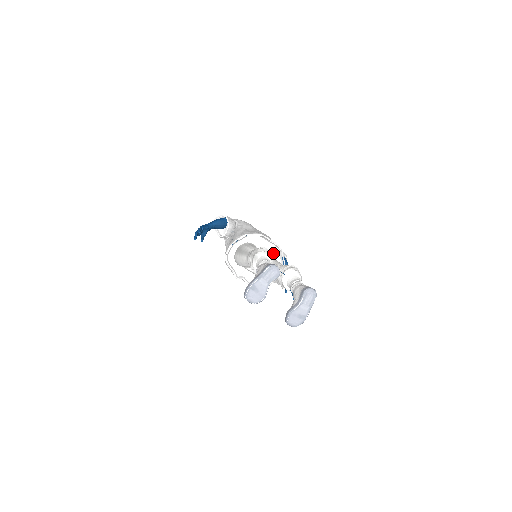
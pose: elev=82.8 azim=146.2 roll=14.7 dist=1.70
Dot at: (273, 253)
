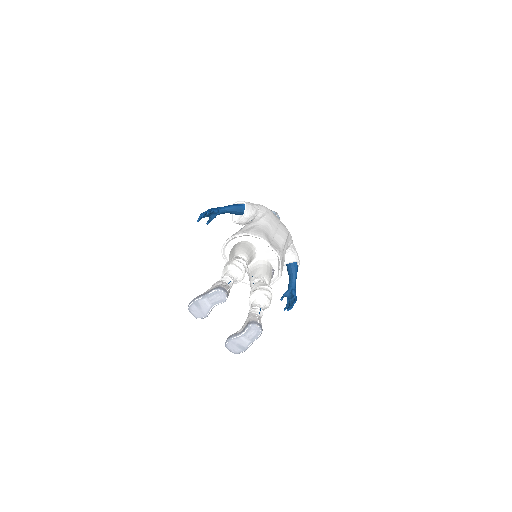
Dot at: (272, 260)
